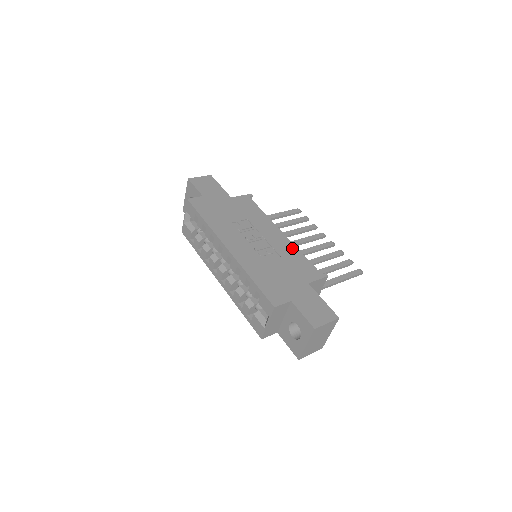
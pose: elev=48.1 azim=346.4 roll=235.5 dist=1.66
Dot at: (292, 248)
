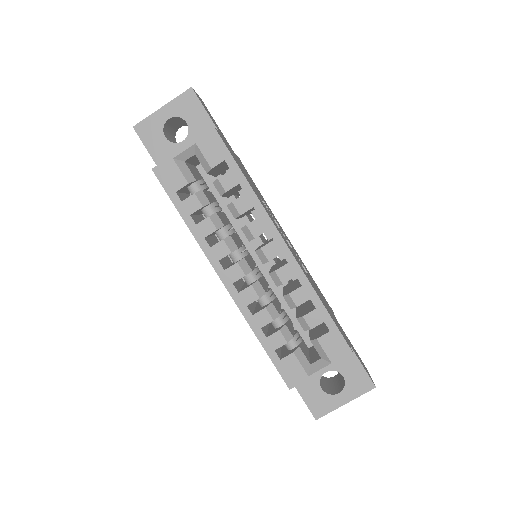
Dot at: occluded
